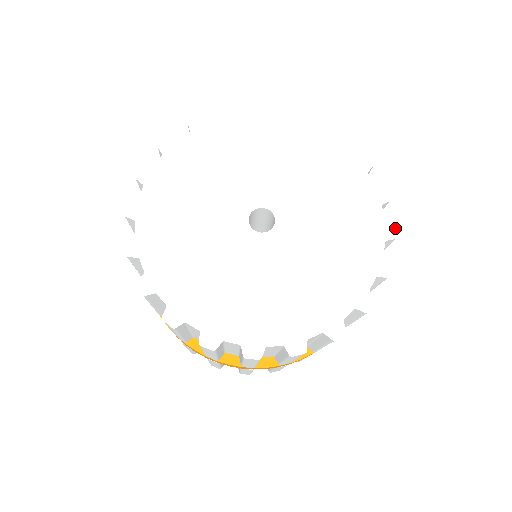
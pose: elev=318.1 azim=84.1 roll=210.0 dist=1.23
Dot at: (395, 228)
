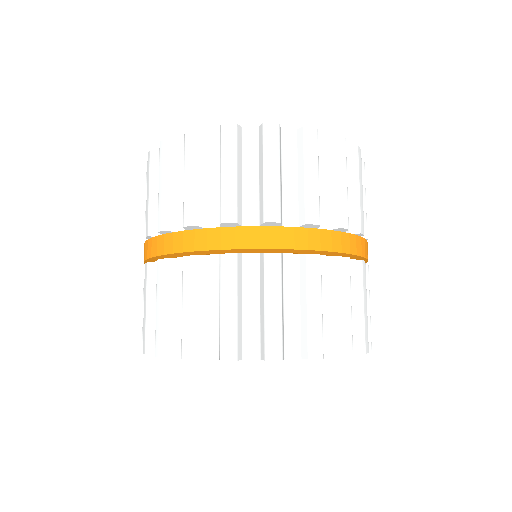
Dot at: occluded
